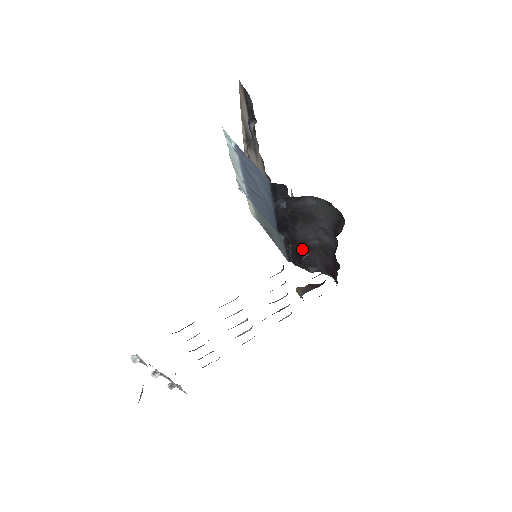
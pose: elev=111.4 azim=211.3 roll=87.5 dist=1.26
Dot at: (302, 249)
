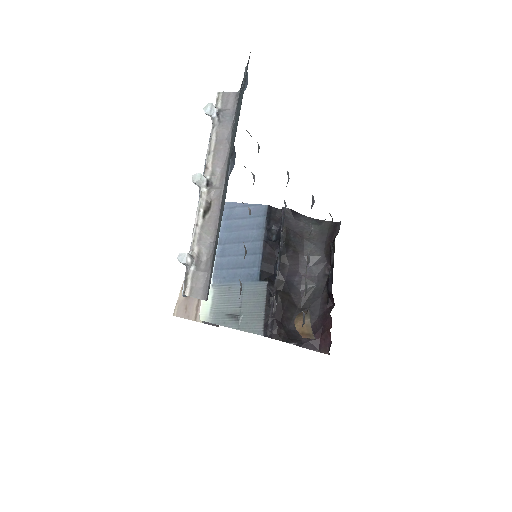
Dot at: (286, 301)
